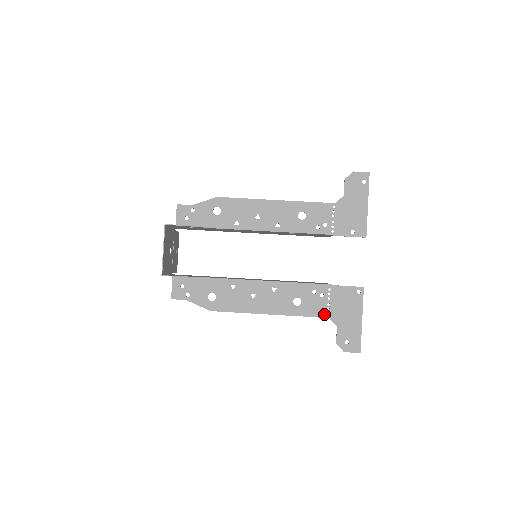
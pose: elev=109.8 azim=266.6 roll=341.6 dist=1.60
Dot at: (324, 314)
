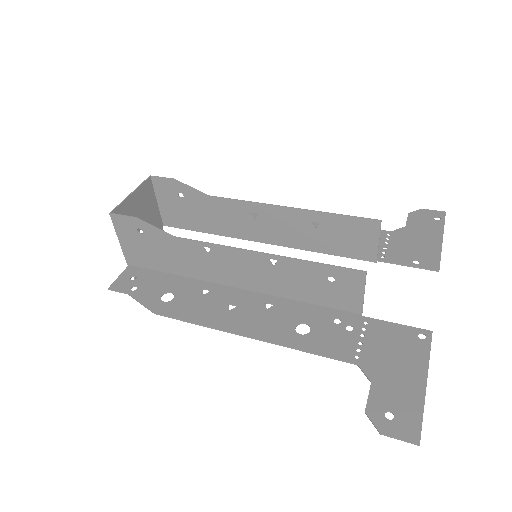
Dot at: (348, 356)
